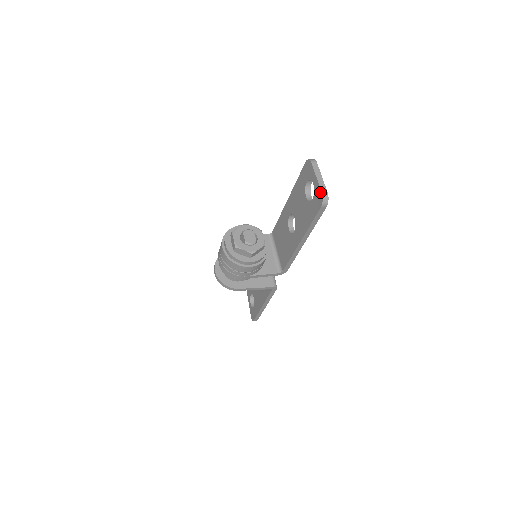
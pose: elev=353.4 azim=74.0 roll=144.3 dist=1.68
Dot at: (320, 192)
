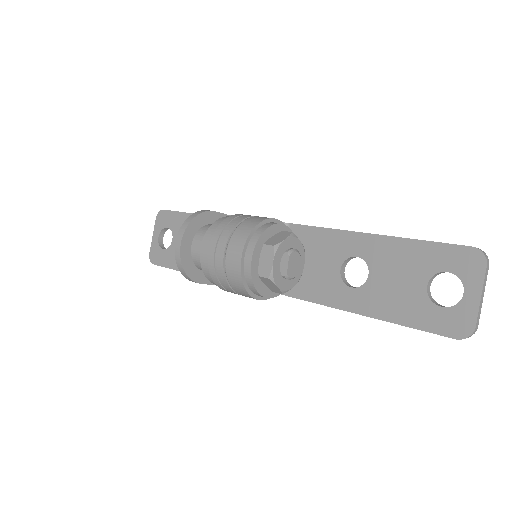
Dot at: (473, 323)
